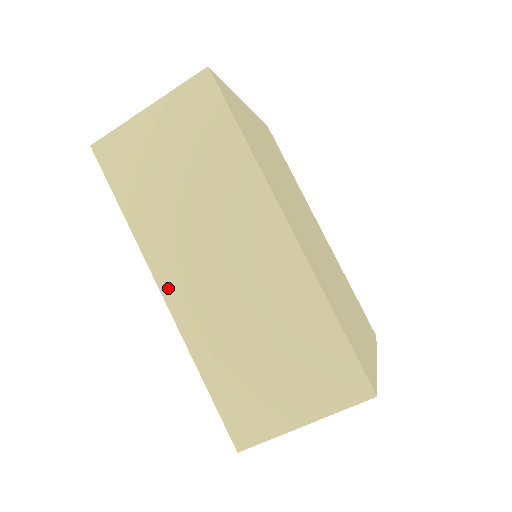
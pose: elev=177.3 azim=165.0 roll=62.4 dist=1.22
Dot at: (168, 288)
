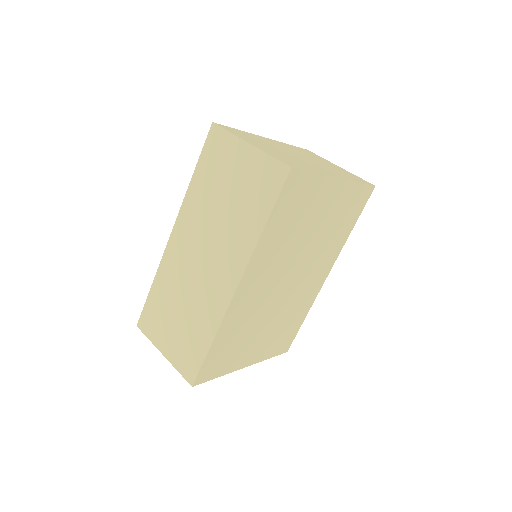
Dot at: (175, 235)
